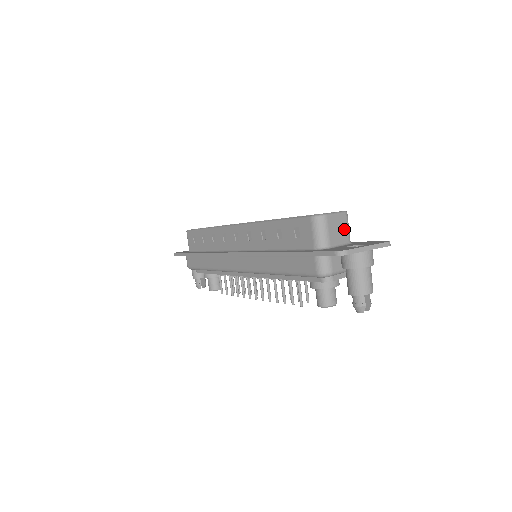
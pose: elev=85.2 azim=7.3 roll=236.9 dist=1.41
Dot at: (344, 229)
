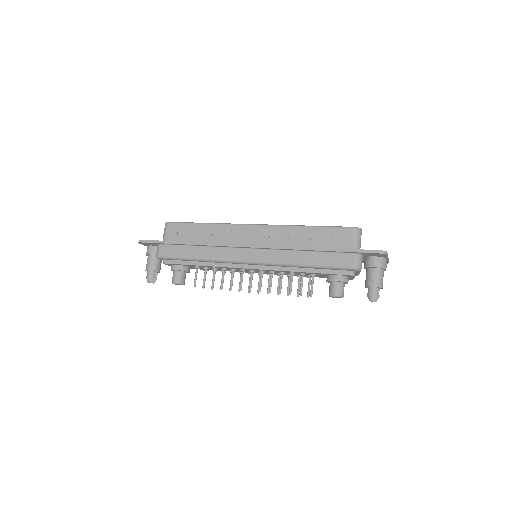
Dot at: occluded
